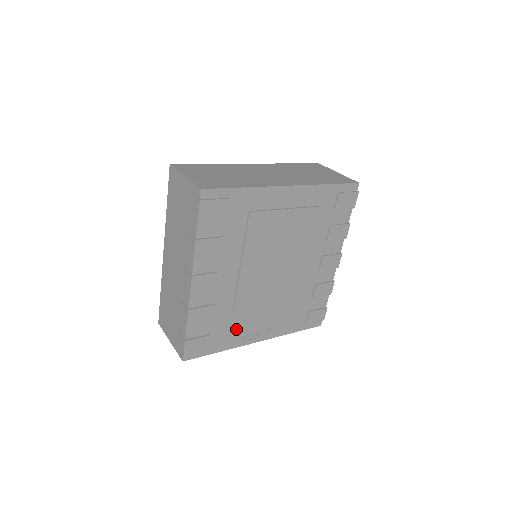
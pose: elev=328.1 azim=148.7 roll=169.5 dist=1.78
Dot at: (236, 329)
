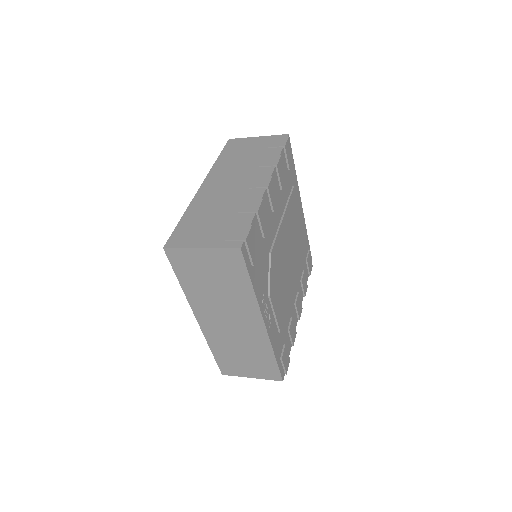
Dot at: (264, 279)
